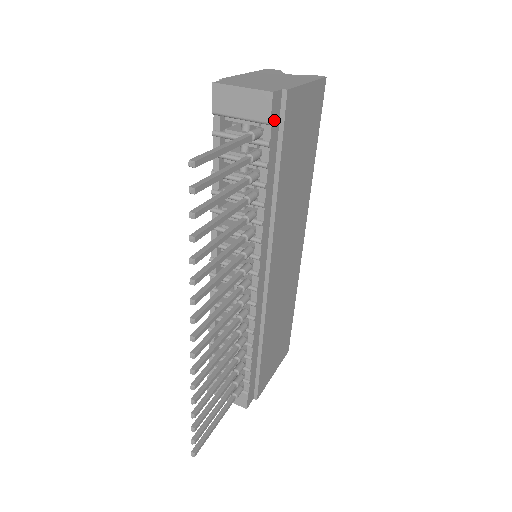
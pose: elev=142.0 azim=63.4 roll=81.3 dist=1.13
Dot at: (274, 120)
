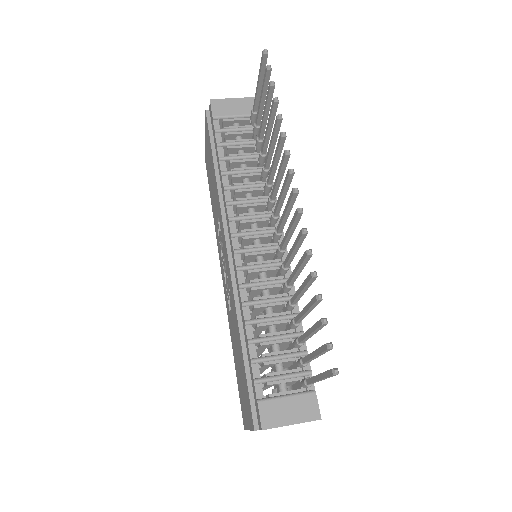
Dot at: occluded
